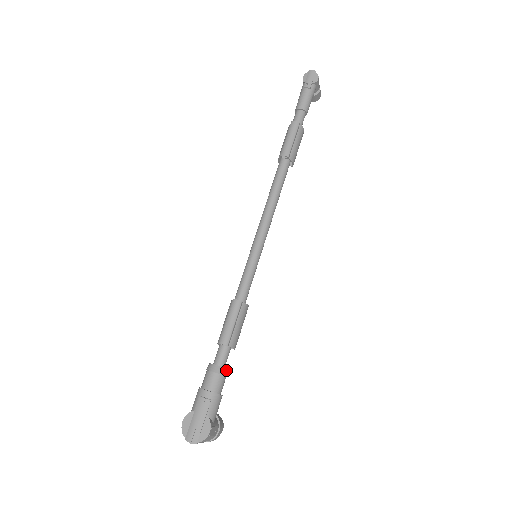
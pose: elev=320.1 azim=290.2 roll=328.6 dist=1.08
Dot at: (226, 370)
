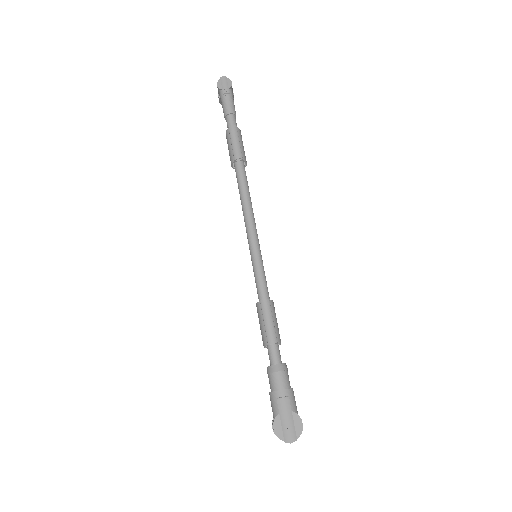
Dot at: (285, 365)
